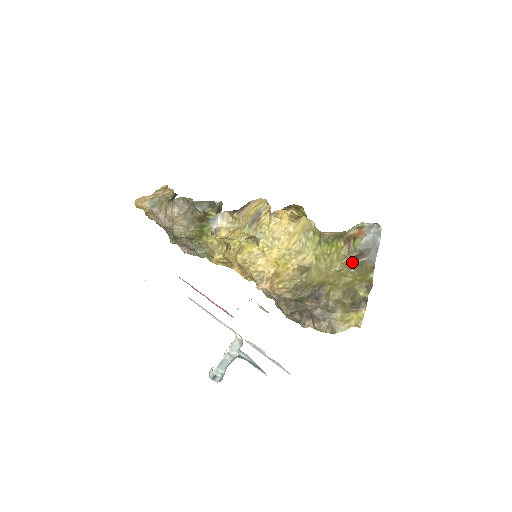
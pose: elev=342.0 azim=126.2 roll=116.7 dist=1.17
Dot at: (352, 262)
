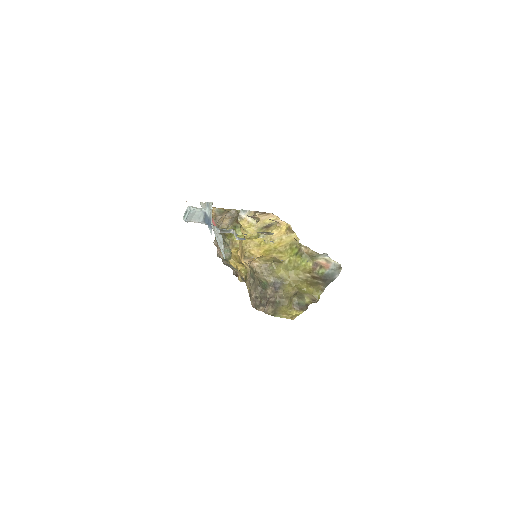
Dot at: (311, 279)
